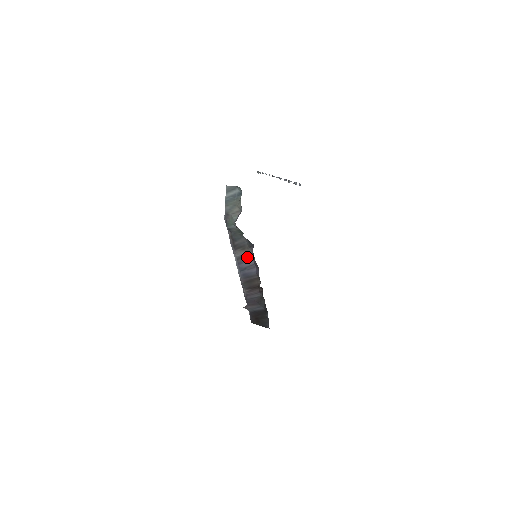
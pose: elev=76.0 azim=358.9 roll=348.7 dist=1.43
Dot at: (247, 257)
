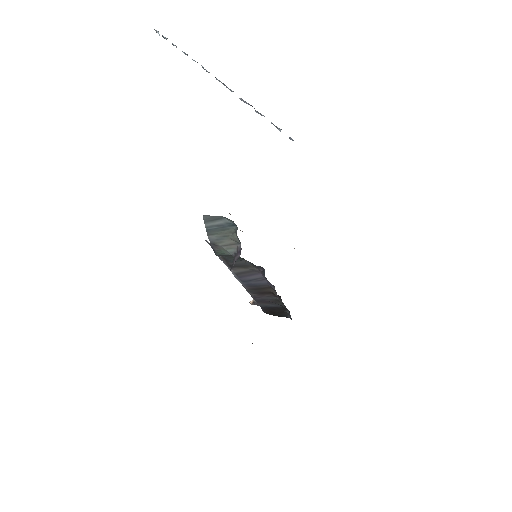
Dot at: (251, 273)
